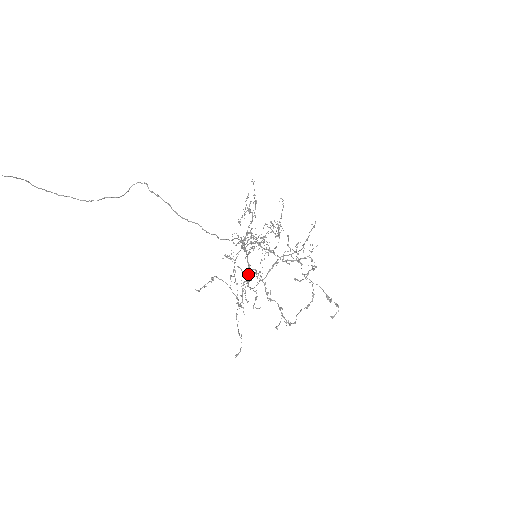
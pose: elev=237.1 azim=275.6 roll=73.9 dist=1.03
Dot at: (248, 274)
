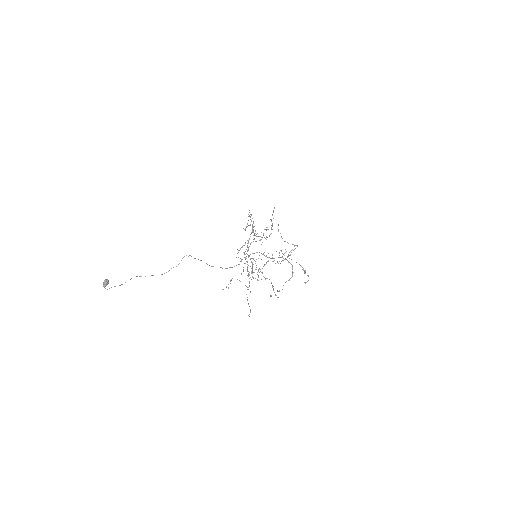
Dot at: (252, 267)
